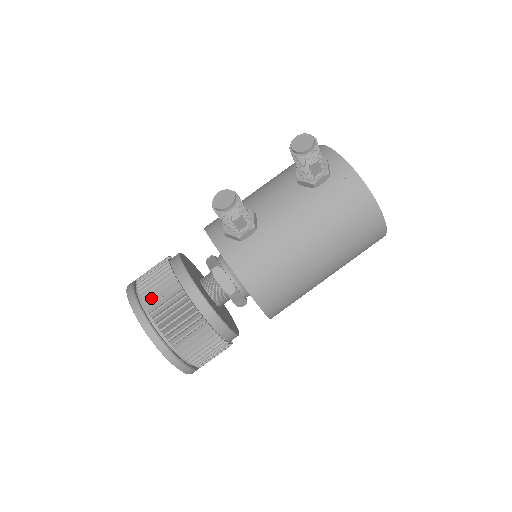
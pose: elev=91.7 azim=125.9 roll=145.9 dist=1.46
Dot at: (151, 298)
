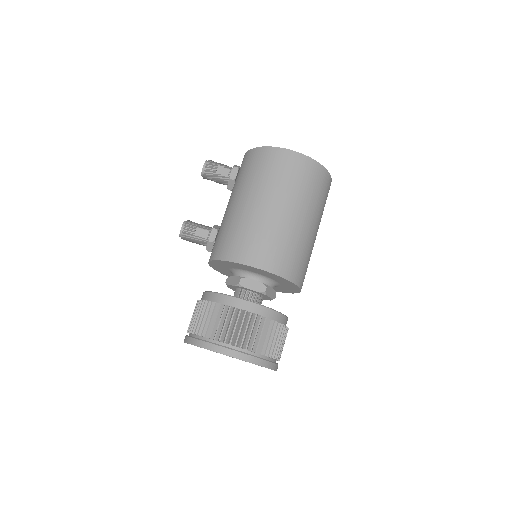
Dot at: (189, 324)
